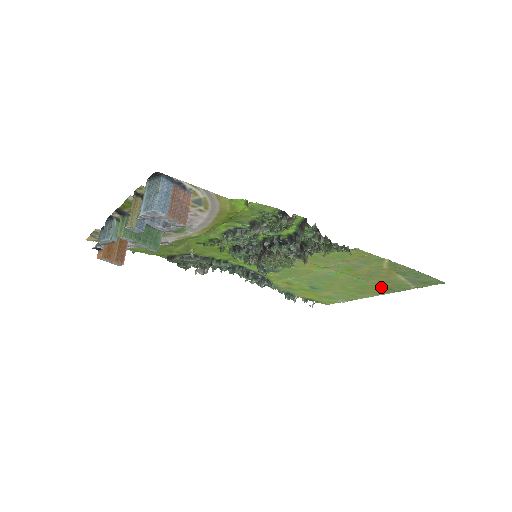
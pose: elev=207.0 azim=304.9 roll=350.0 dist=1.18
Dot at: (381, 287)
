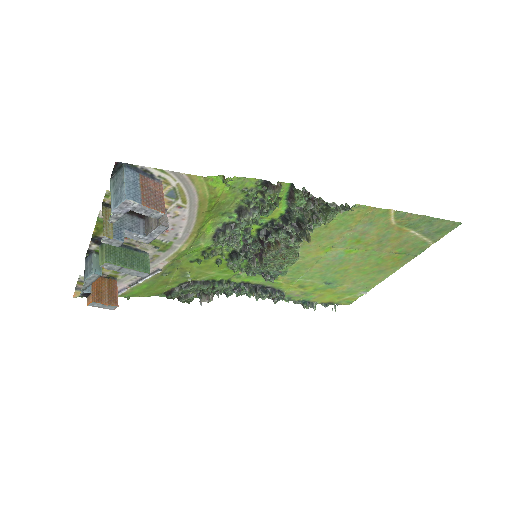
Dot at: (397, 255)
